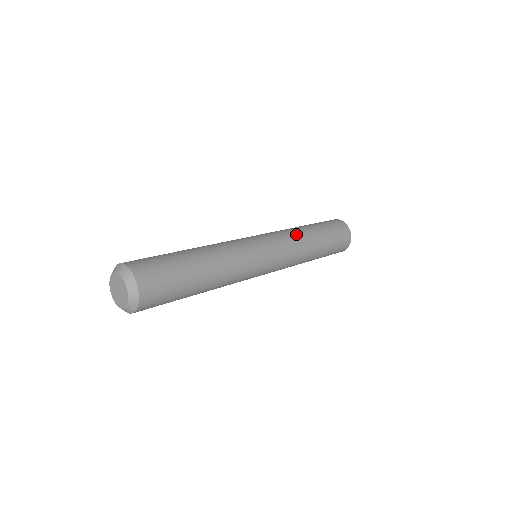
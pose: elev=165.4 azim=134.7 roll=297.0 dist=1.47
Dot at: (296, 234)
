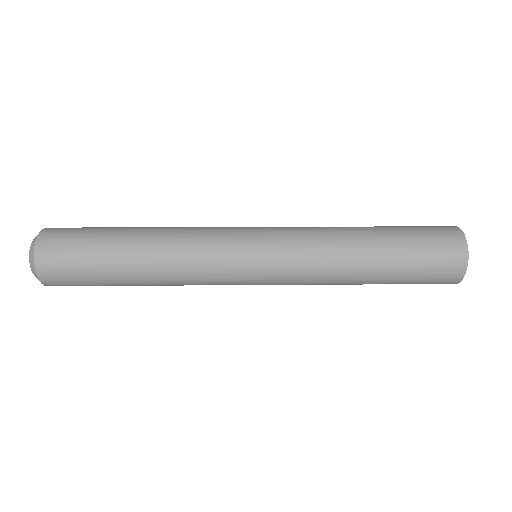
Dot at: (329, 235)
